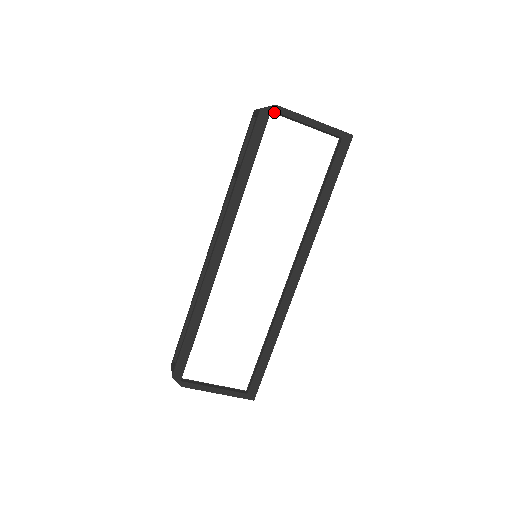
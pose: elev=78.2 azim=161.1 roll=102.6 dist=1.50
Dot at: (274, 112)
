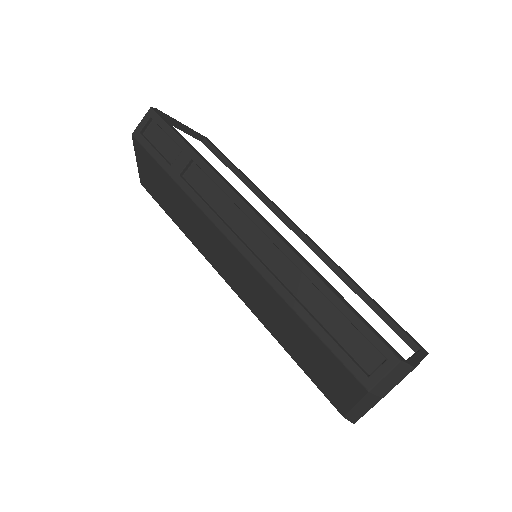
Dot at: occluded
